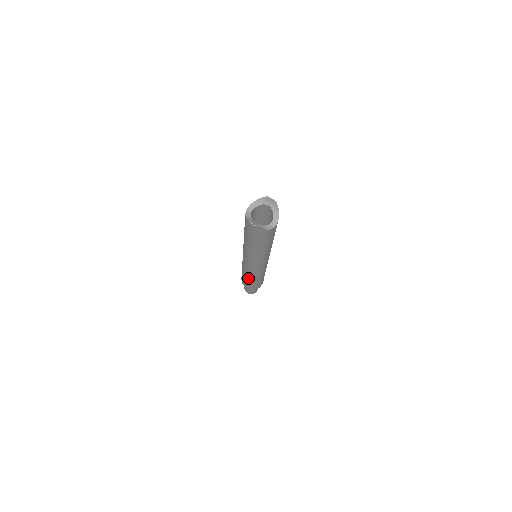
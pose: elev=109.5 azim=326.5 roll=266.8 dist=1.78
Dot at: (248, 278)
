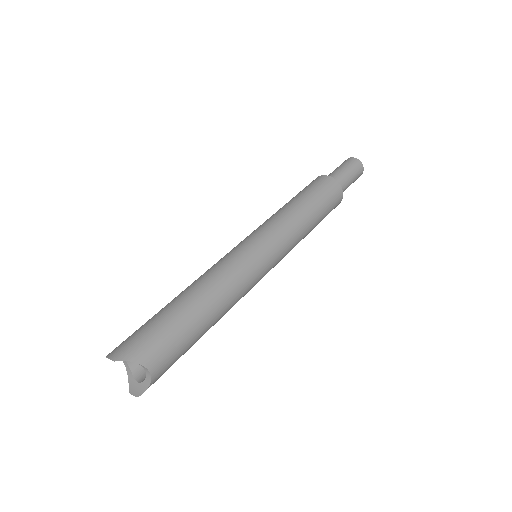
Dot at: occluded
